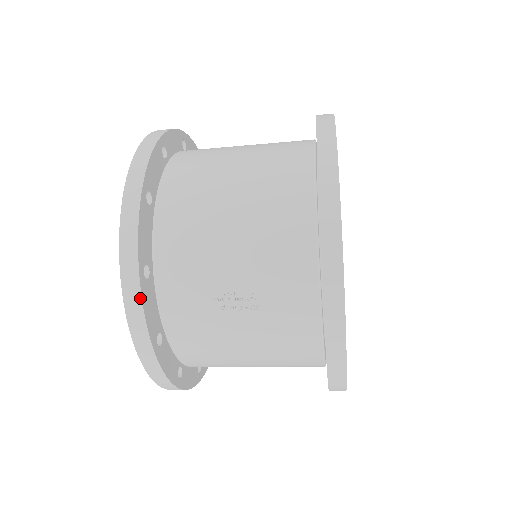
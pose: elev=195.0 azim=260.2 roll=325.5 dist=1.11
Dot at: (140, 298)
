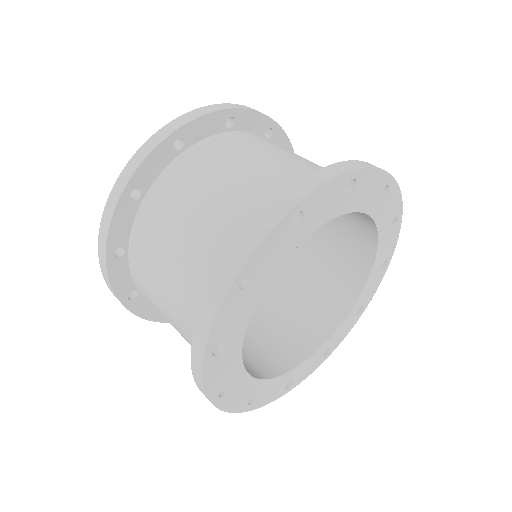
Dot at: occluded
